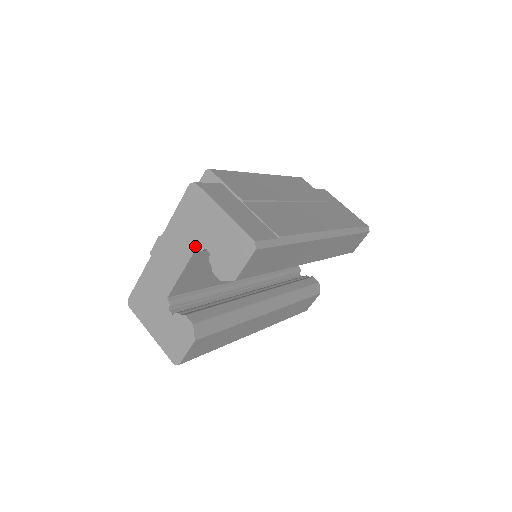
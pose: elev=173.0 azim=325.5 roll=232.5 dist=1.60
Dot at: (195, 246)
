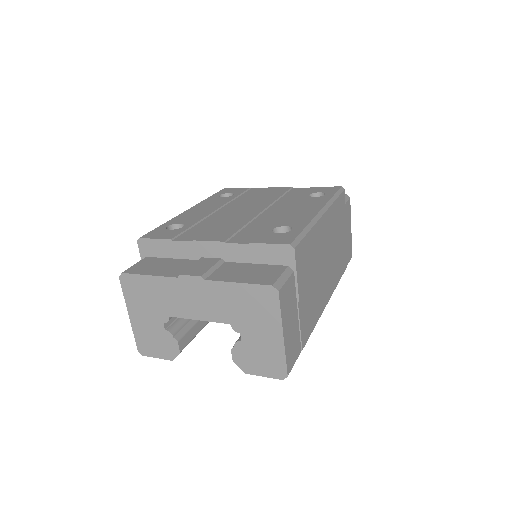
Dot at: (232, 322)
